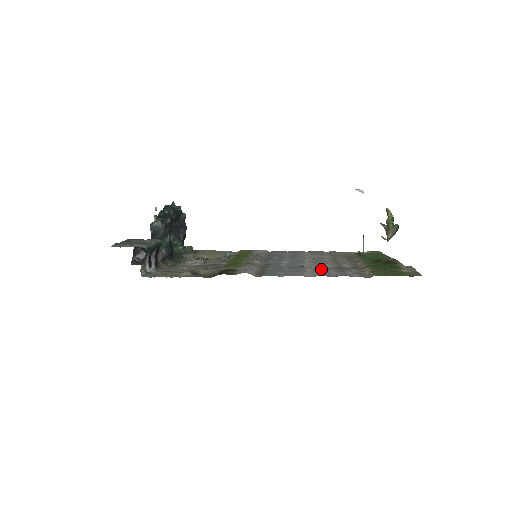
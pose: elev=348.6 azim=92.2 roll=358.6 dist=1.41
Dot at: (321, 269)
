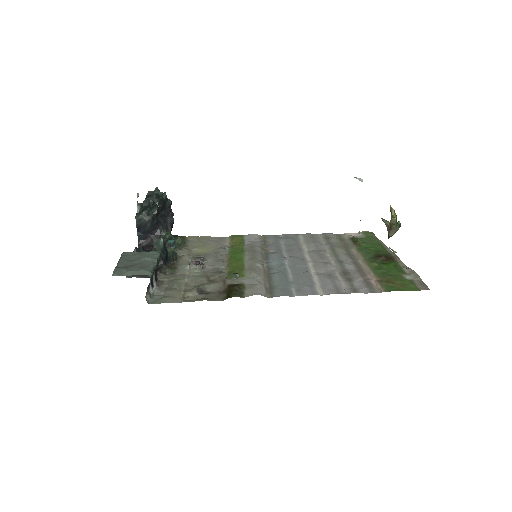
Dot at: (328, 278)
